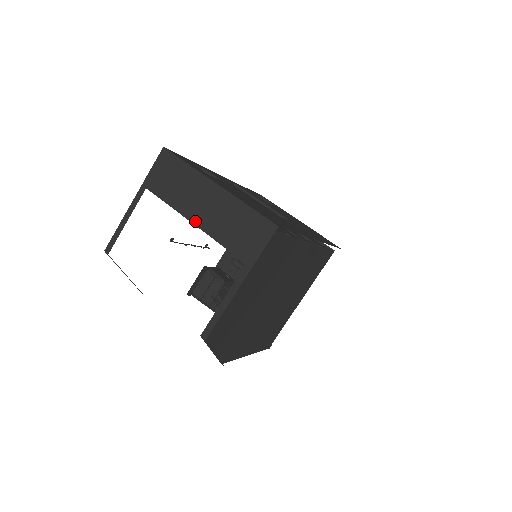
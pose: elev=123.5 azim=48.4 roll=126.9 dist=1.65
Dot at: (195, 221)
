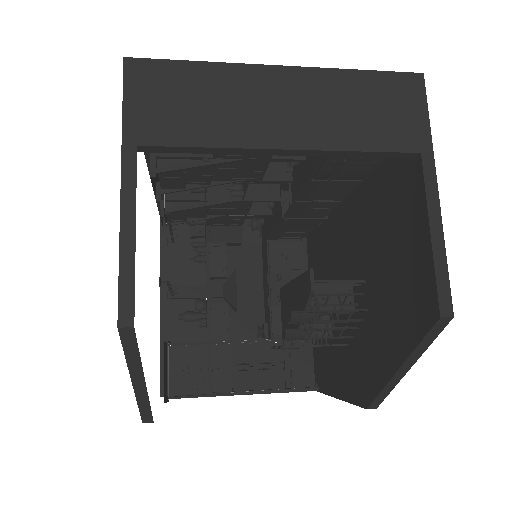
Dot at: (286, 143)
